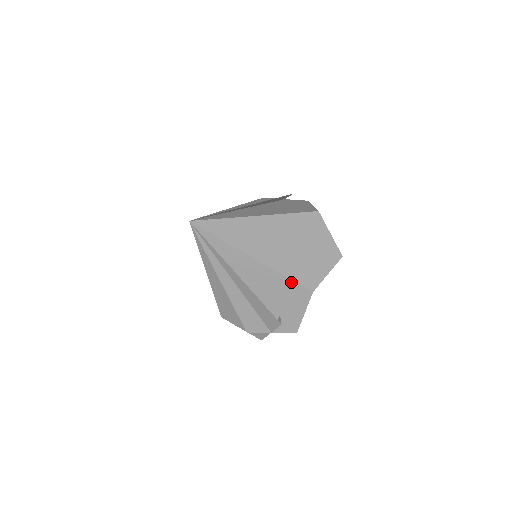
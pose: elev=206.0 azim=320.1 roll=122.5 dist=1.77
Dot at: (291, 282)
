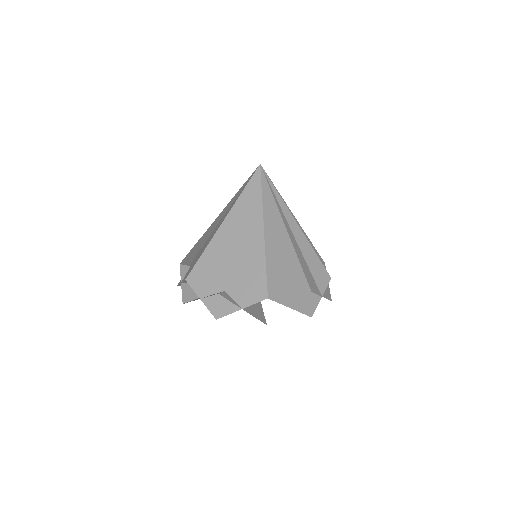
Dot at: (315, 249)
